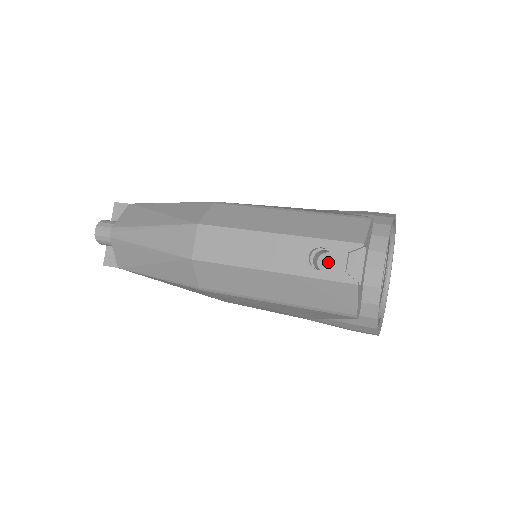
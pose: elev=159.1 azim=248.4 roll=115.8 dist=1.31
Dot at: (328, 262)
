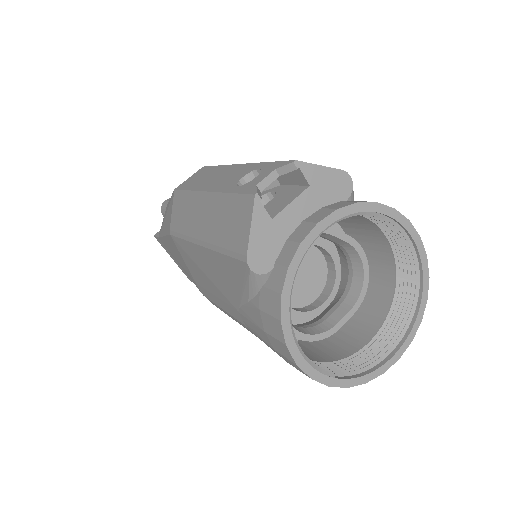
Dot at: occluded
